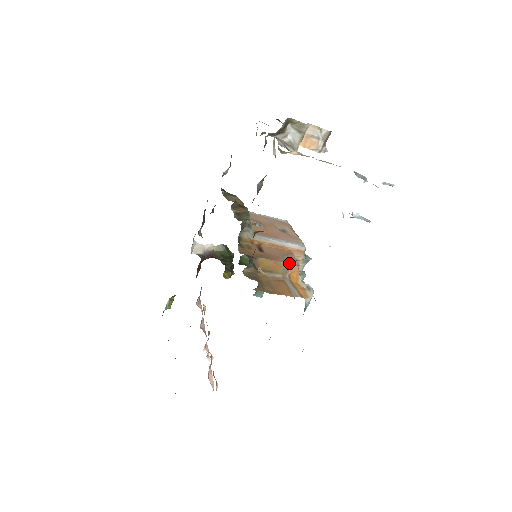
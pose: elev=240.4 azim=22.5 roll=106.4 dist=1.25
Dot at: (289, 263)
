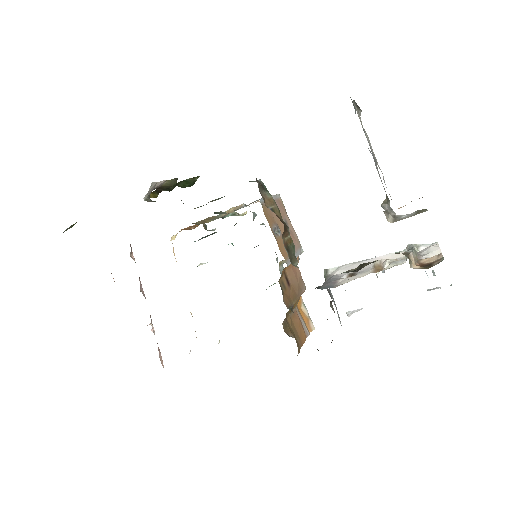
Dot at: (303, 291)
